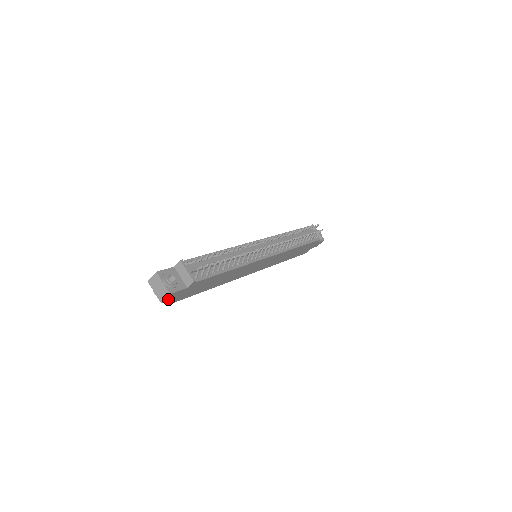
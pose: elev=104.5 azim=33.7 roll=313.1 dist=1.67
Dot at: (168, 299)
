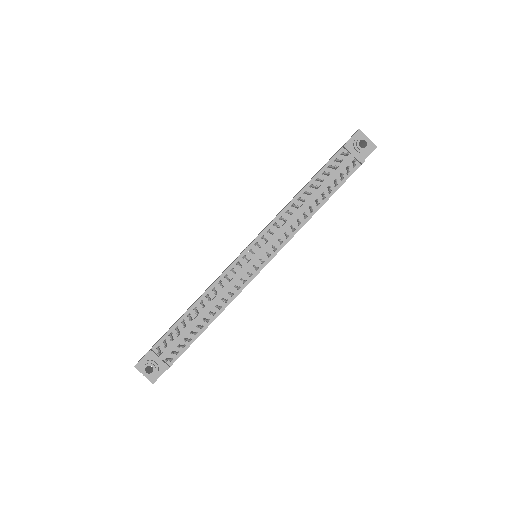
Dot at: occluded
